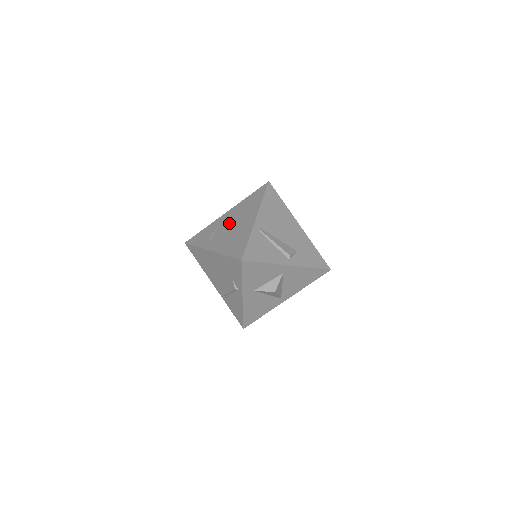
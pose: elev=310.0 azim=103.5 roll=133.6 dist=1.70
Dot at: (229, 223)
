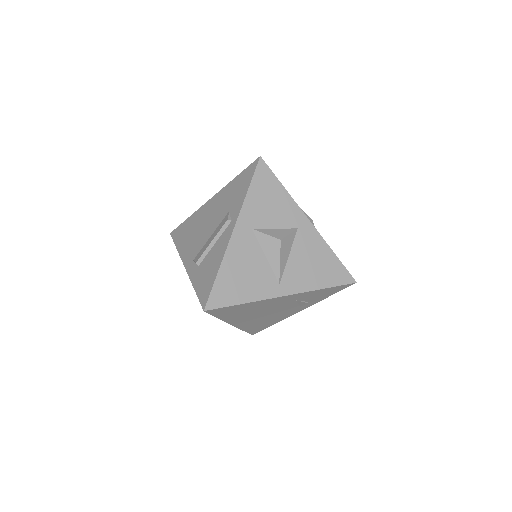
Dot at: occluded
